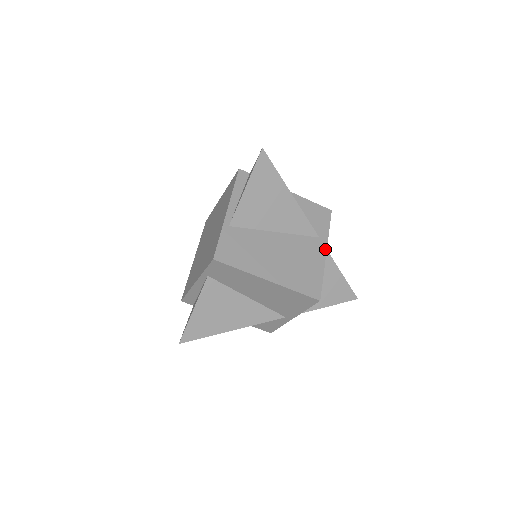
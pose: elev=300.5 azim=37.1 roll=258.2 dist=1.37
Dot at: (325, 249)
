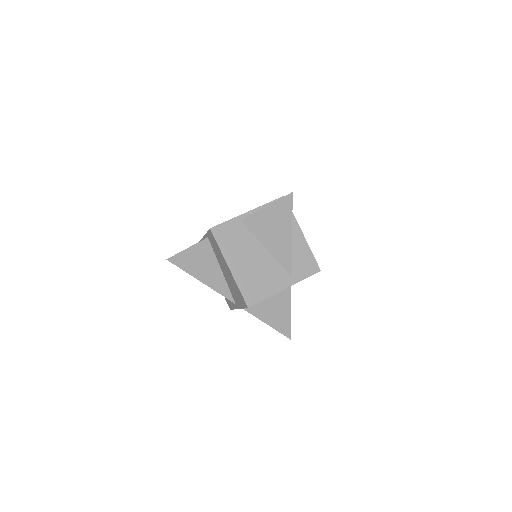
Dot at: (287, 286)
